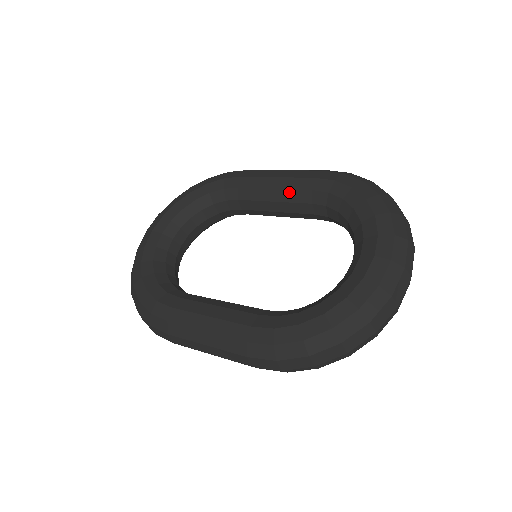
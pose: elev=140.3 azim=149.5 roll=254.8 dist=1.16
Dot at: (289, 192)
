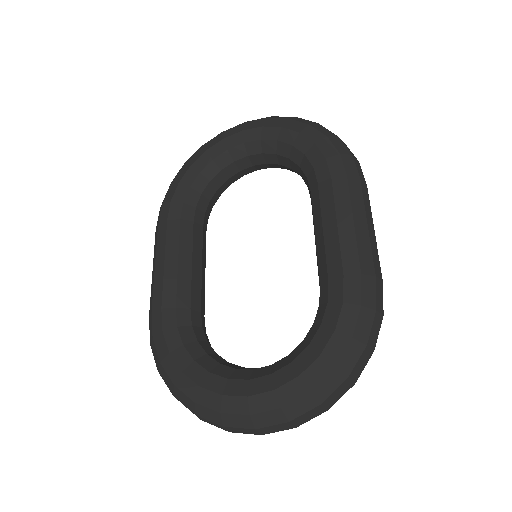
Dot at: (323, 251)
